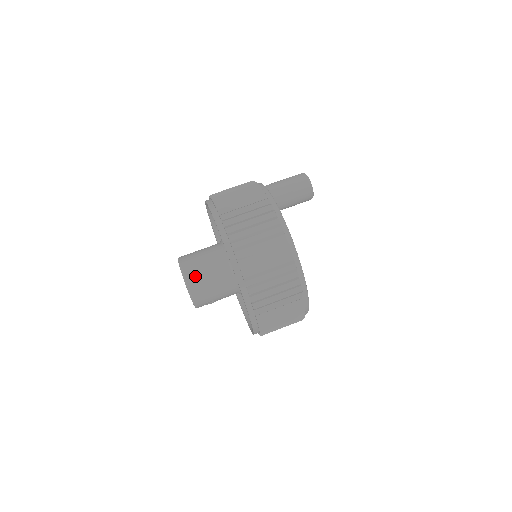
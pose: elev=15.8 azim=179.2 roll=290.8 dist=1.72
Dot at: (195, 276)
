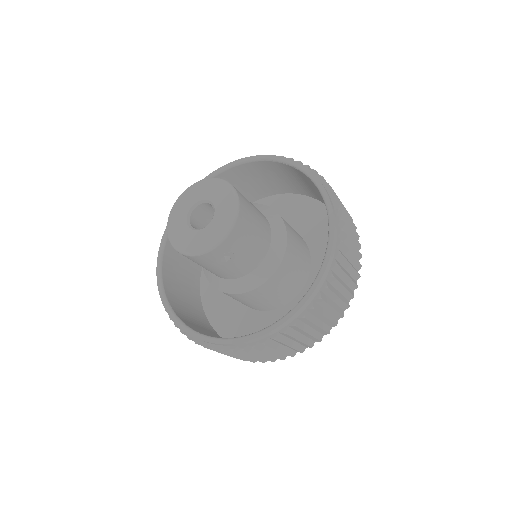
Dot at: (246, 204)
